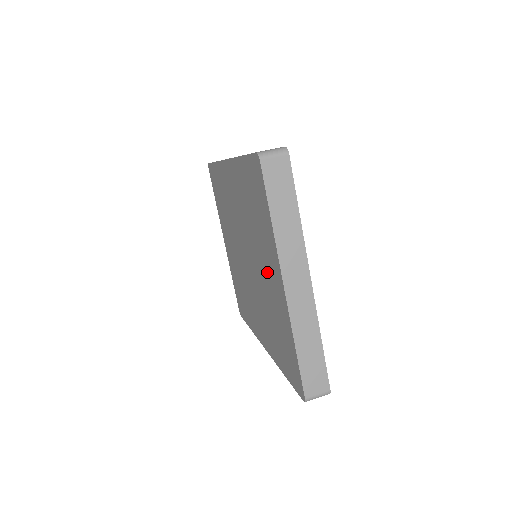
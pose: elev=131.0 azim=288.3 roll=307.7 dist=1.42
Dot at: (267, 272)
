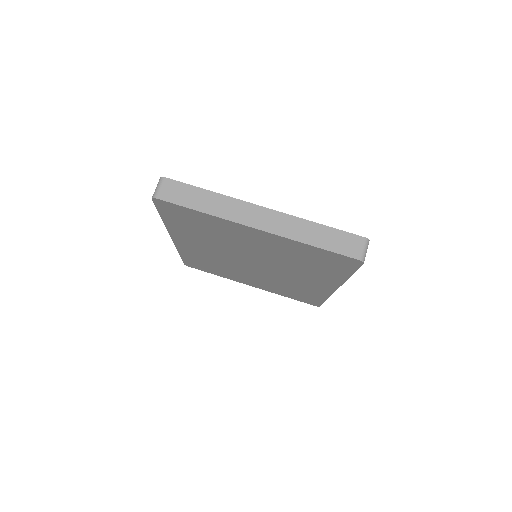
Dot at: (253, 243)
